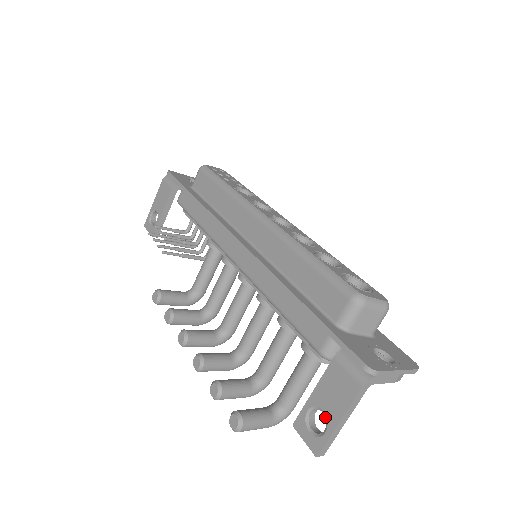
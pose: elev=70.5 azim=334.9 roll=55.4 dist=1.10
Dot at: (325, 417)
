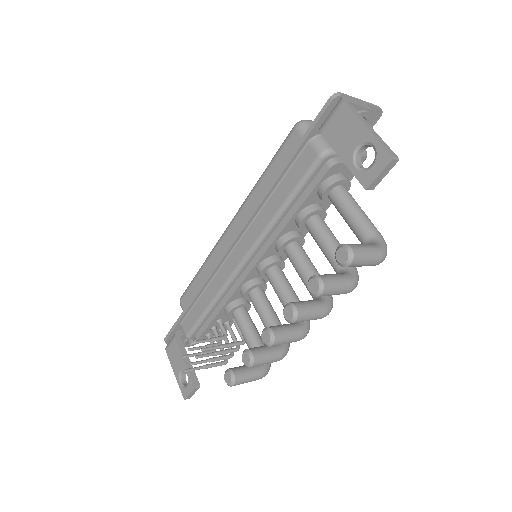
Dot at: (362, 146)
